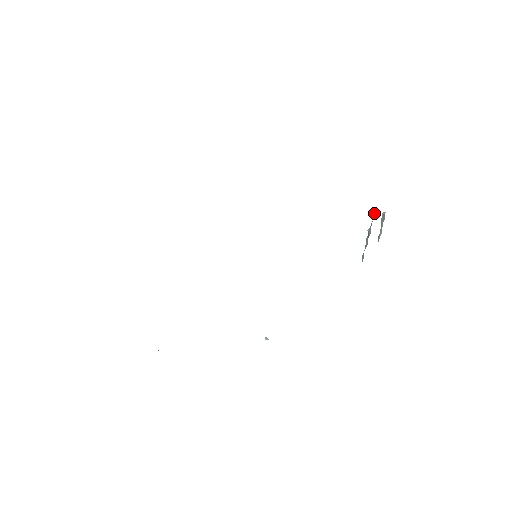
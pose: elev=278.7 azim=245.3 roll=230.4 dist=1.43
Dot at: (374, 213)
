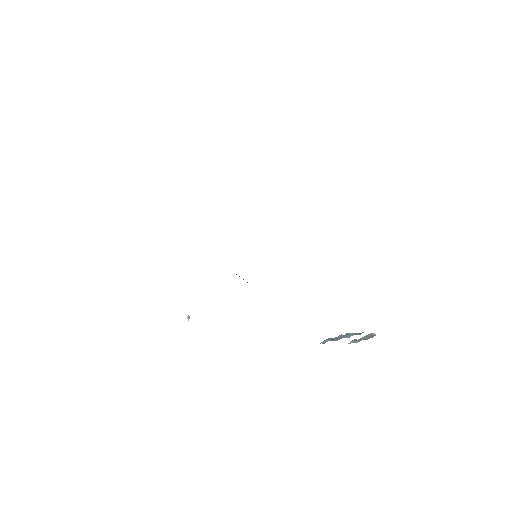
Dot at: occluded
